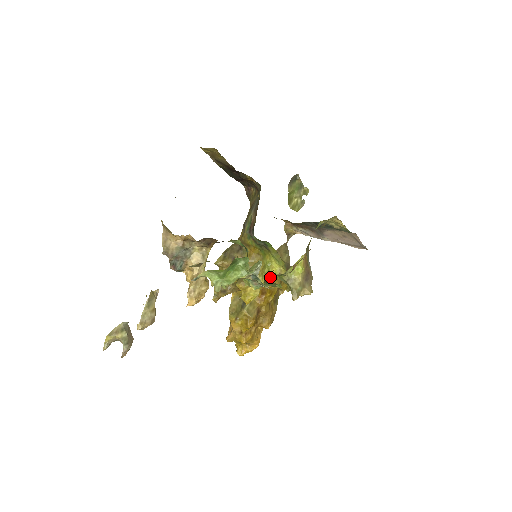
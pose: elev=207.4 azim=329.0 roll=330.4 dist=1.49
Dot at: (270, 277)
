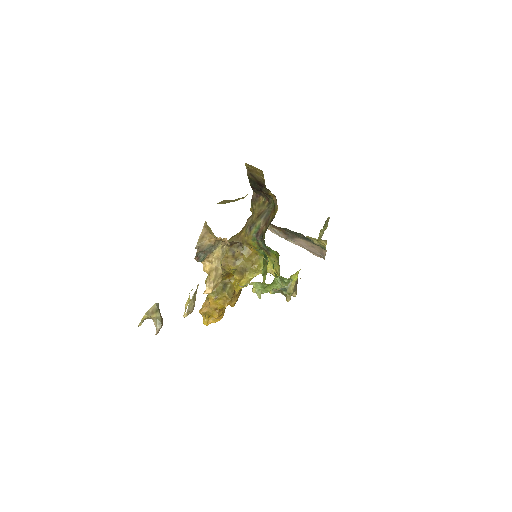
Dot at: occluded
